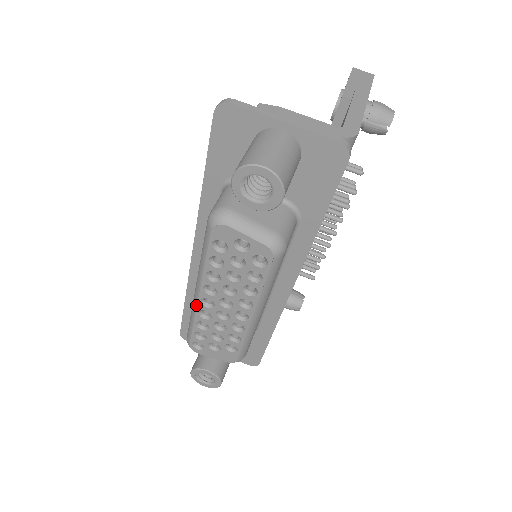
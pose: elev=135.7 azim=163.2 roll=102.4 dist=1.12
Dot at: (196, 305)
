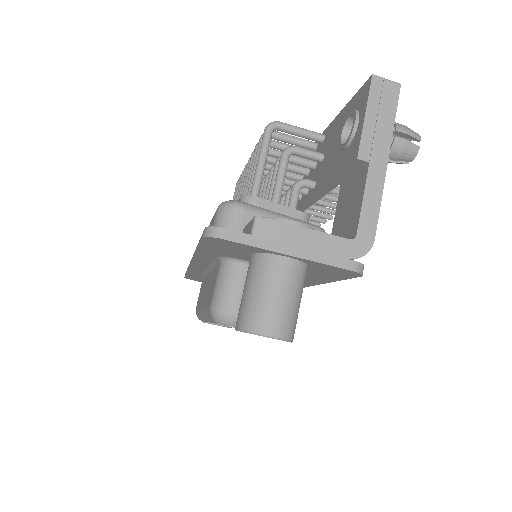
Dot at: (204, 320)
